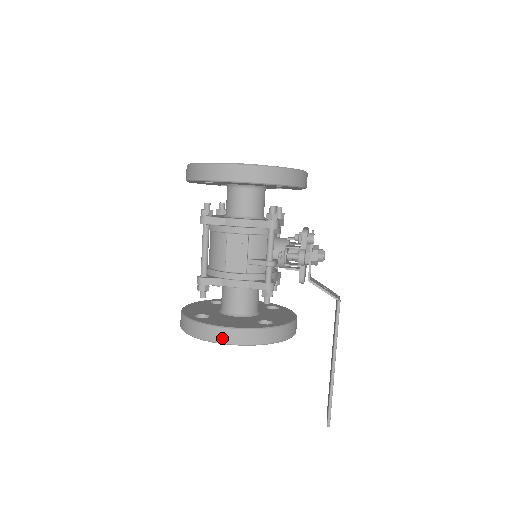
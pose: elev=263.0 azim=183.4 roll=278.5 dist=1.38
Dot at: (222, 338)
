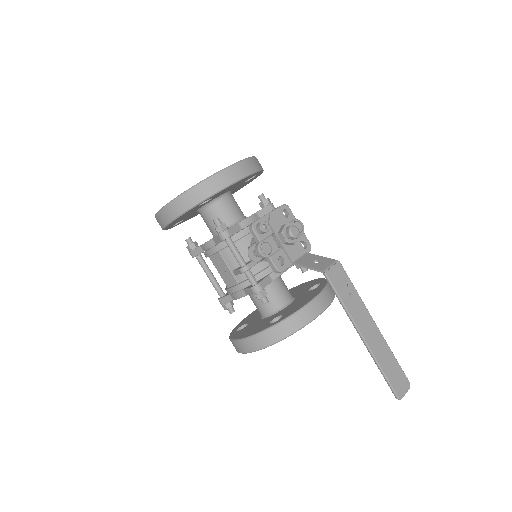
Dot at: (242, 349)
